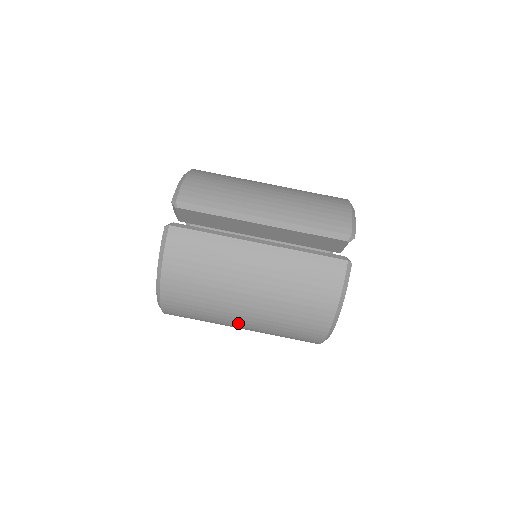
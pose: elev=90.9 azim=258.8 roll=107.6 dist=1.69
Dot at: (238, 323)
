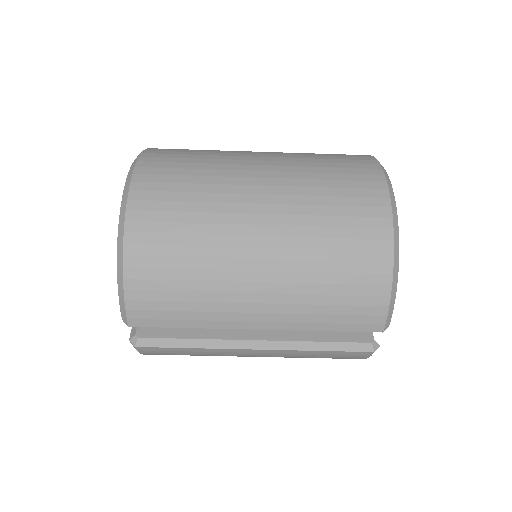
Dot at: occluded
